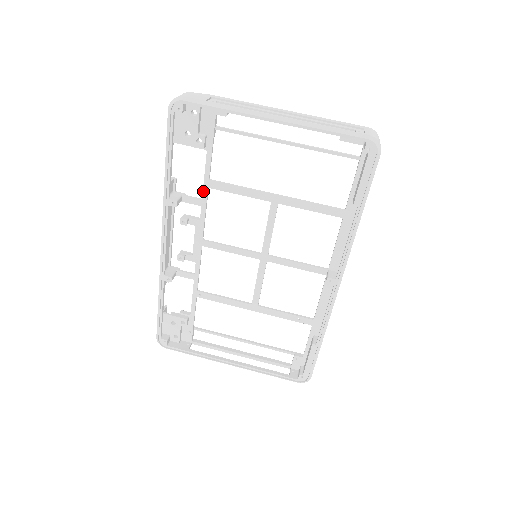
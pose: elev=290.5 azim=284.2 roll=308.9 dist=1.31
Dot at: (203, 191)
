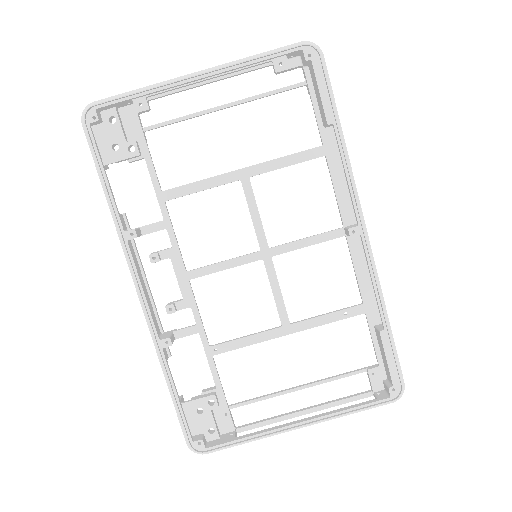
Dot at: (161, 209)
